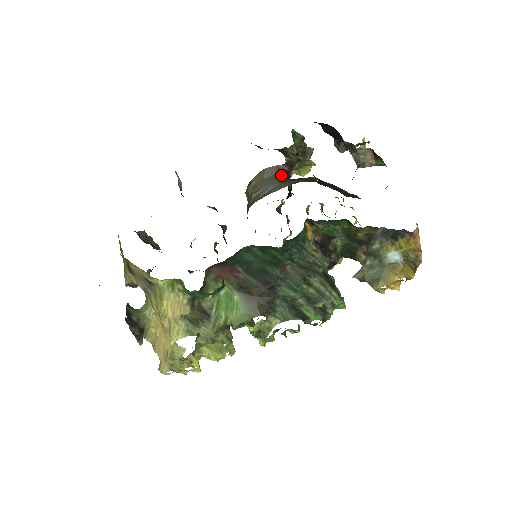
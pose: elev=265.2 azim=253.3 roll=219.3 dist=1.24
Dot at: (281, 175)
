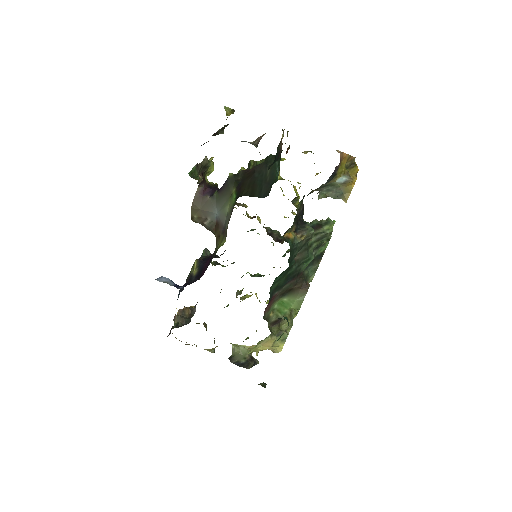
Dot at: (206, 194)
